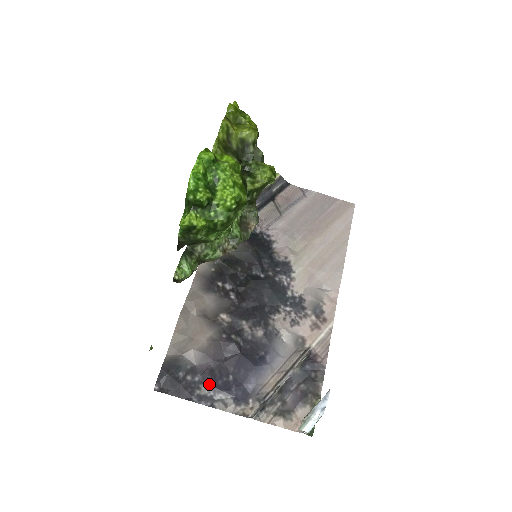
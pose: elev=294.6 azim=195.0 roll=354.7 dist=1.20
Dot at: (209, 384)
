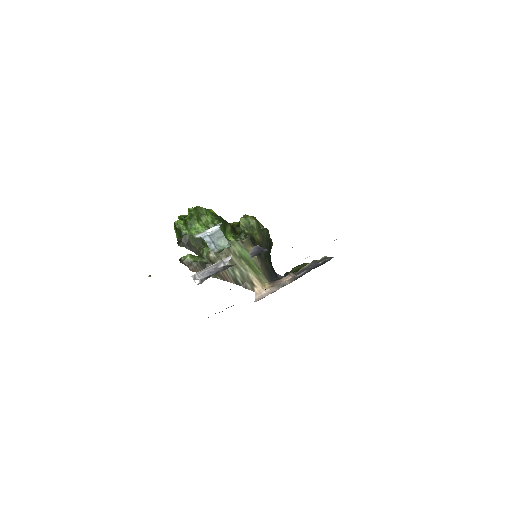
Dot at: occluded
